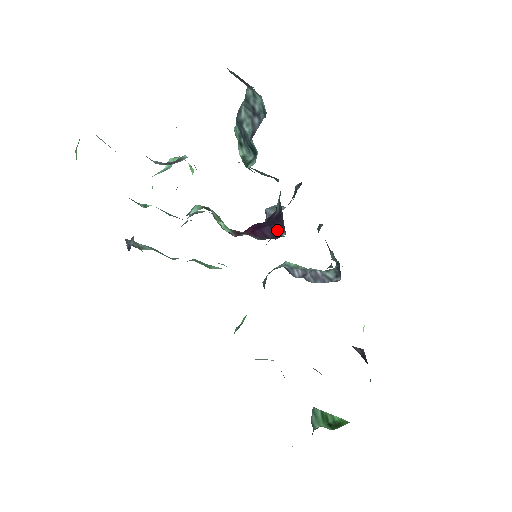
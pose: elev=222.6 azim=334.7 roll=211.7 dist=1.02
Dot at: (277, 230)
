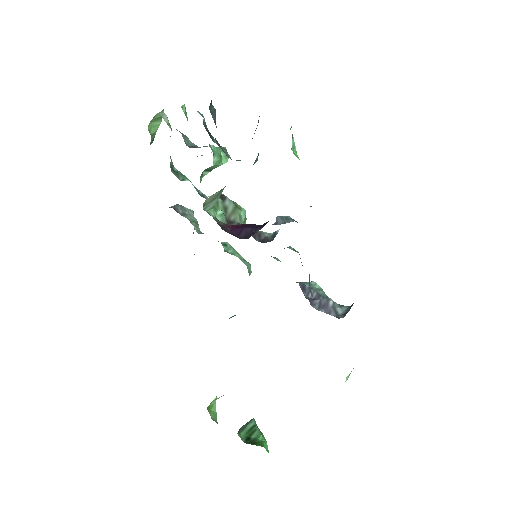
Dot at: (252, 233)
